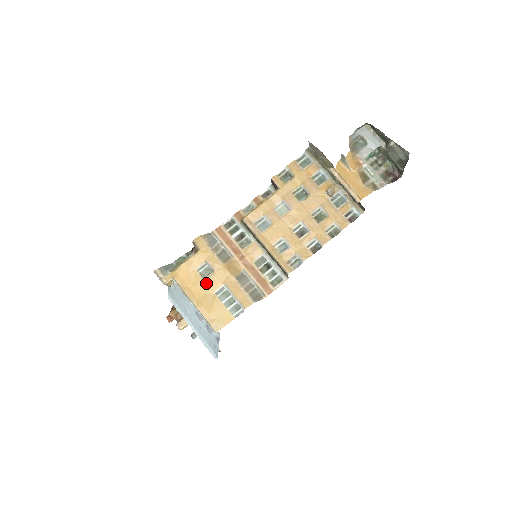
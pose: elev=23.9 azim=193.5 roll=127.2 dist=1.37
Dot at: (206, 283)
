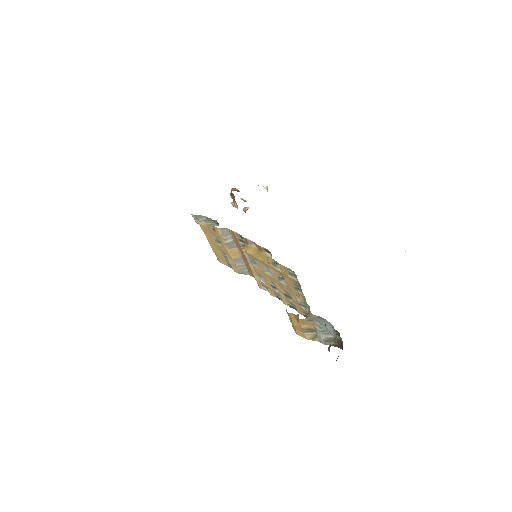
Dot at: (217, 245)
